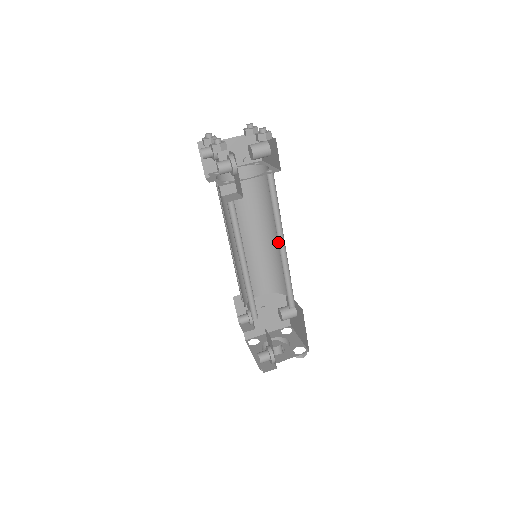
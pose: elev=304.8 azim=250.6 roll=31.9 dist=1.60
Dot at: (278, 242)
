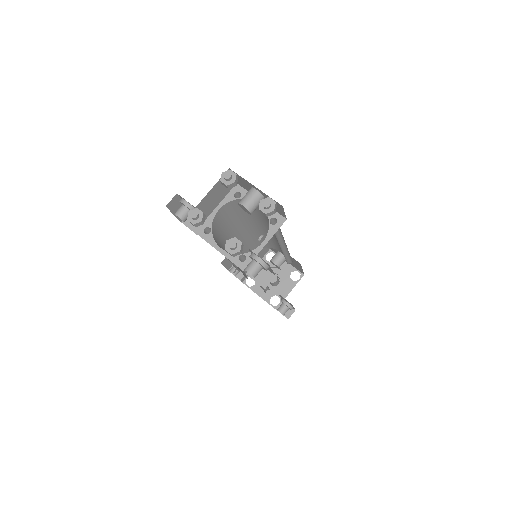
Dot at: (280, 247)
